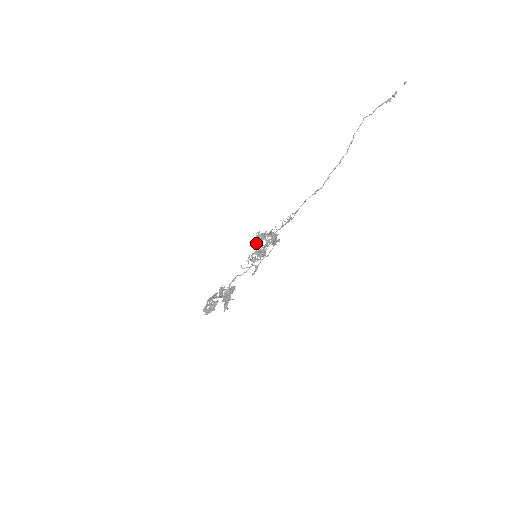
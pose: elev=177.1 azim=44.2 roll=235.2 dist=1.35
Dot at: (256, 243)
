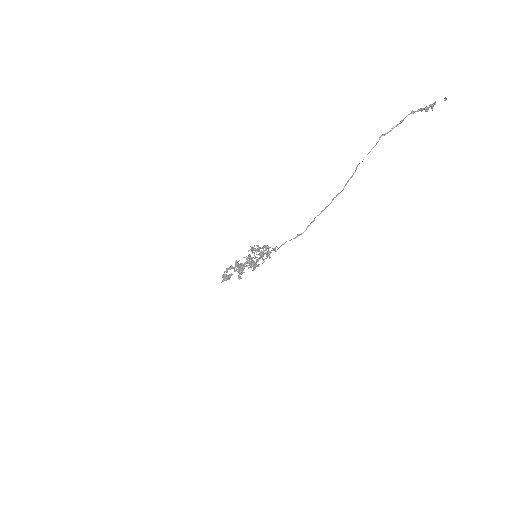
Dot at: occluded
